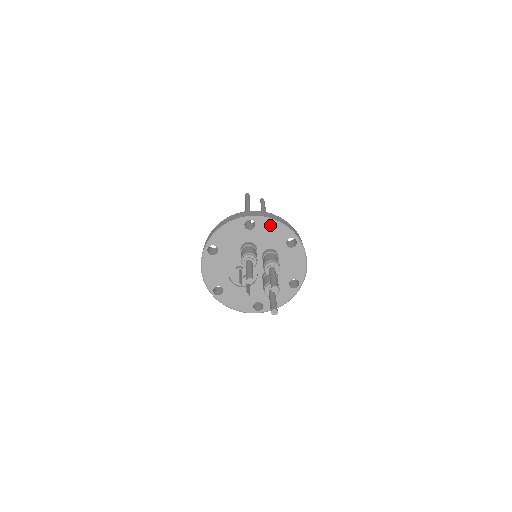
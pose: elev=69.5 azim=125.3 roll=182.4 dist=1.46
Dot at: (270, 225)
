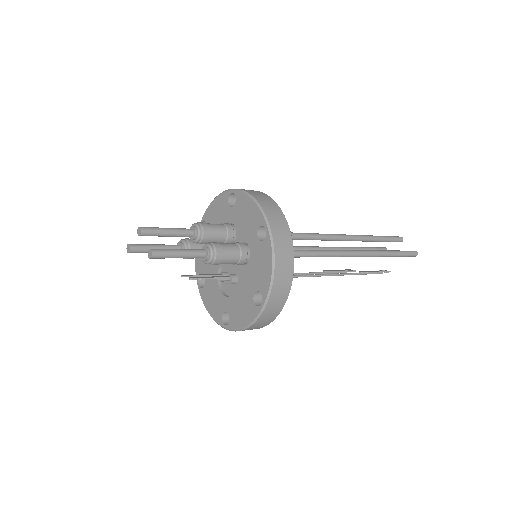
Dot at: (213, 209)
